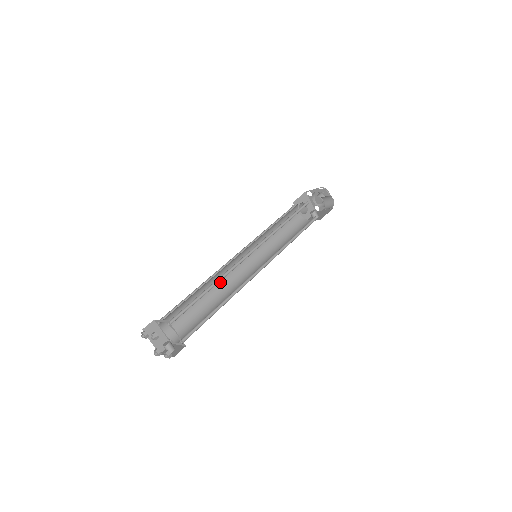
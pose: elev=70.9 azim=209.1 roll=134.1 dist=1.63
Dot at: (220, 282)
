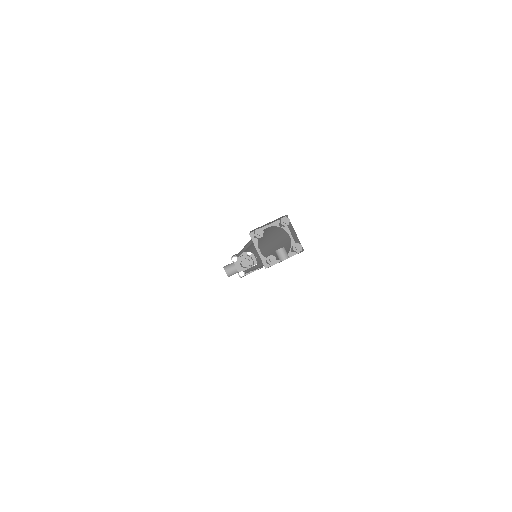
Dot at: occluded
